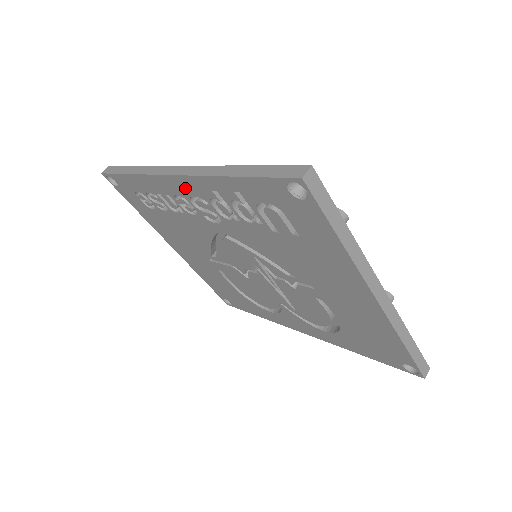
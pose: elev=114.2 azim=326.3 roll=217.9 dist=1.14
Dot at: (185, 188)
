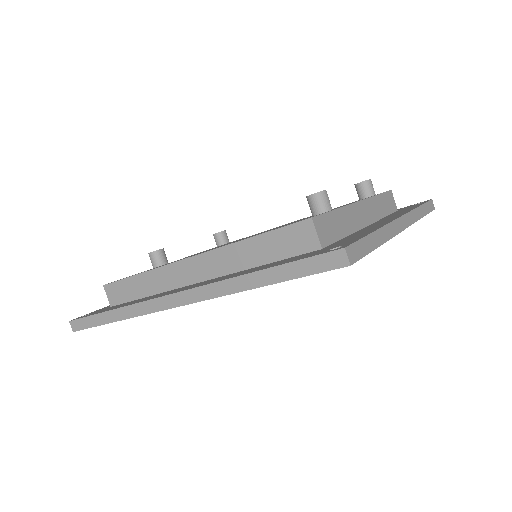
Dot at: occluded
